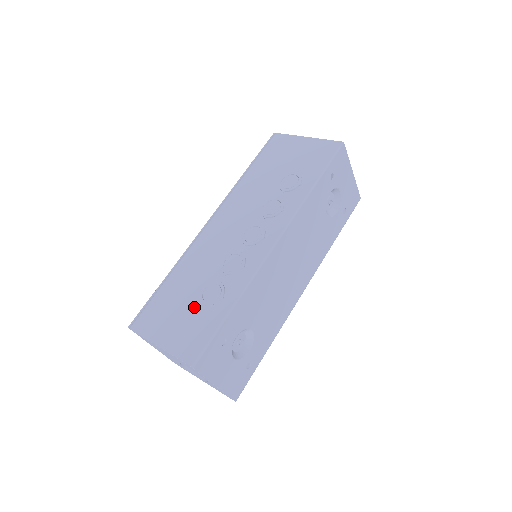
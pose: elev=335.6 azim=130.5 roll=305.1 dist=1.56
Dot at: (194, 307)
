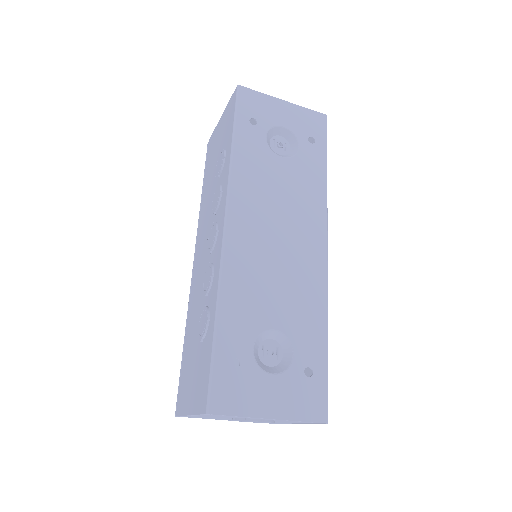
Dot at: (198, 350)
